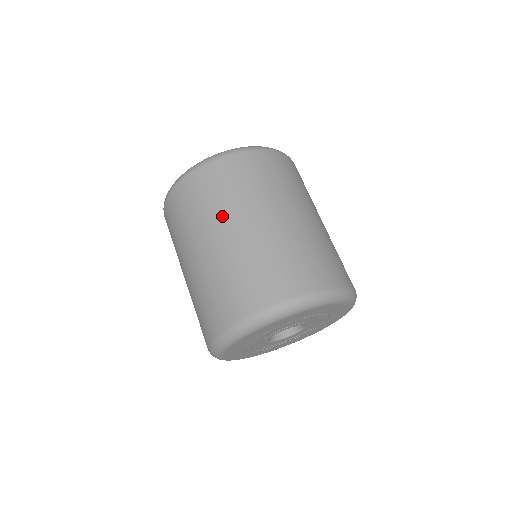
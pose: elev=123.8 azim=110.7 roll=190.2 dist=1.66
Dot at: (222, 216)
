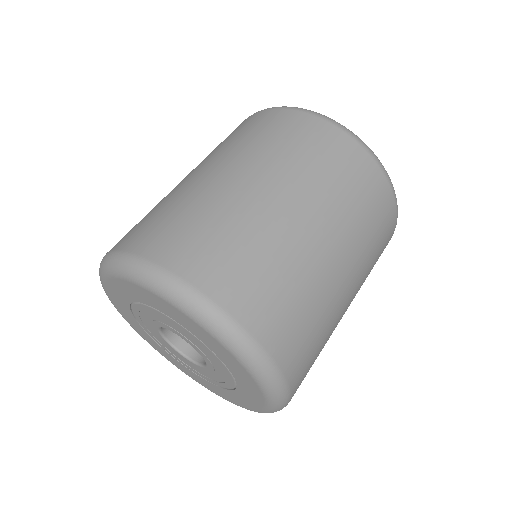
Dot at: (243, 157)
